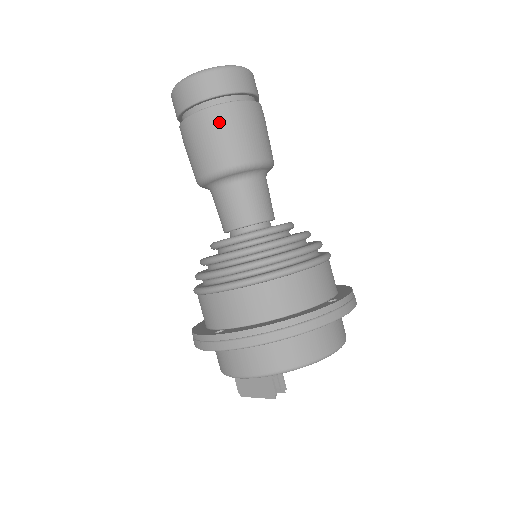
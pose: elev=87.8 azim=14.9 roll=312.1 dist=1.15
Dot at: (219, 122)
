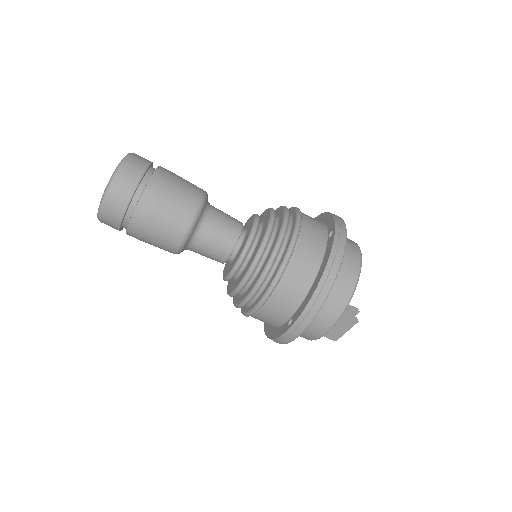
Dot at: (153, 207)
